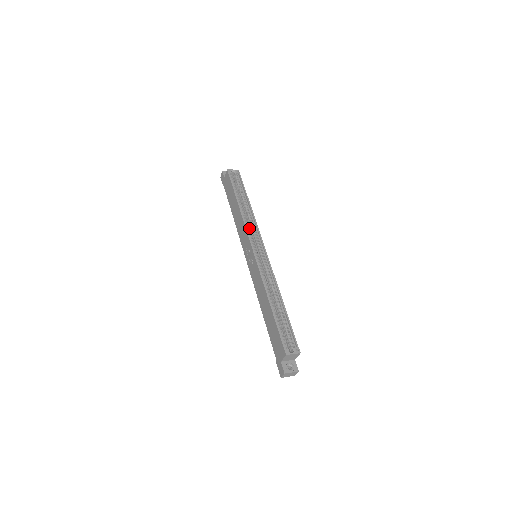
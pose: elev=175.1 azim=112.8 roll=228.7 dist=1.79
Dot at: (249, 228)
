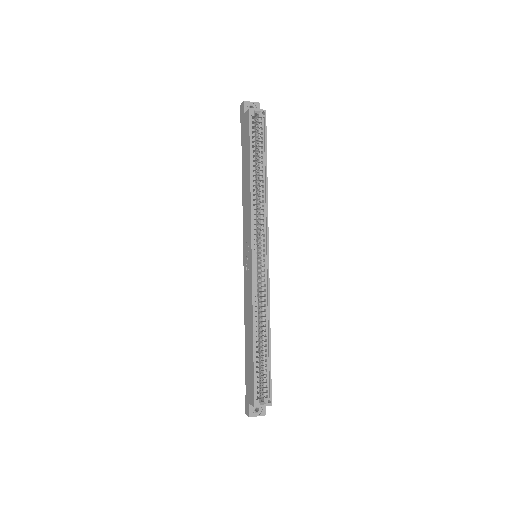
Dot at: (256, 218)
